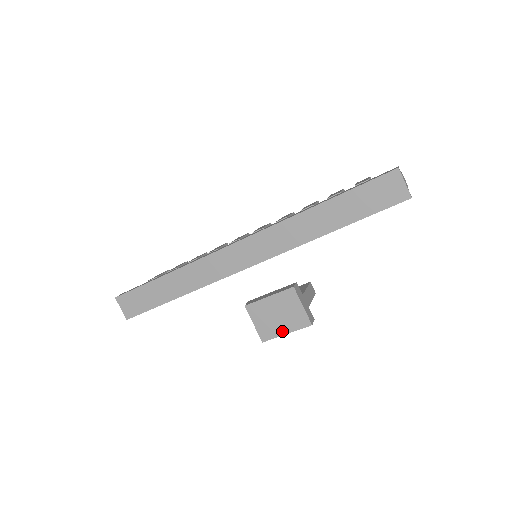
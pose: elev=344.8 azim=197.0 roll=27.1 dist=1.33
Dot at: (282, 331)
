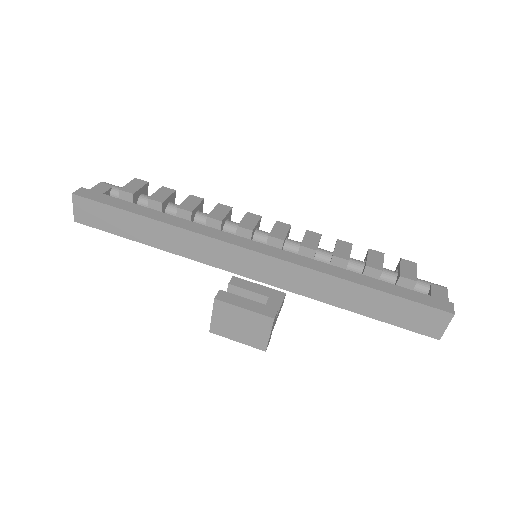
Dot at: (235, 337)
